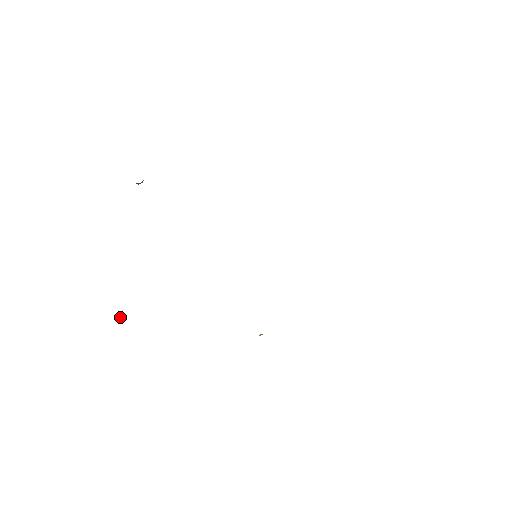
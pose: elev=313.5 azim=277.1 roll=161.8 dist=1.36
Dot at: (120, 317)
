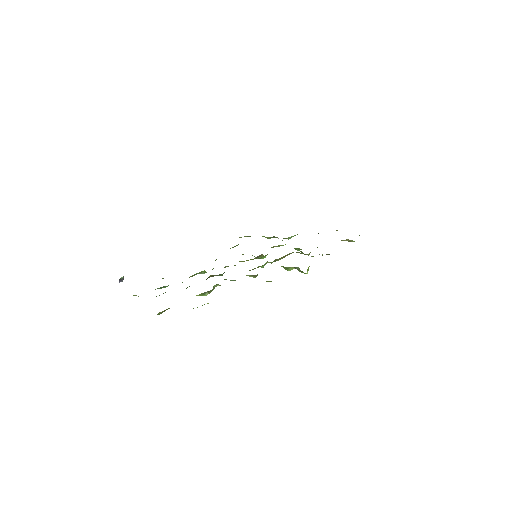
Dot at: occluded
